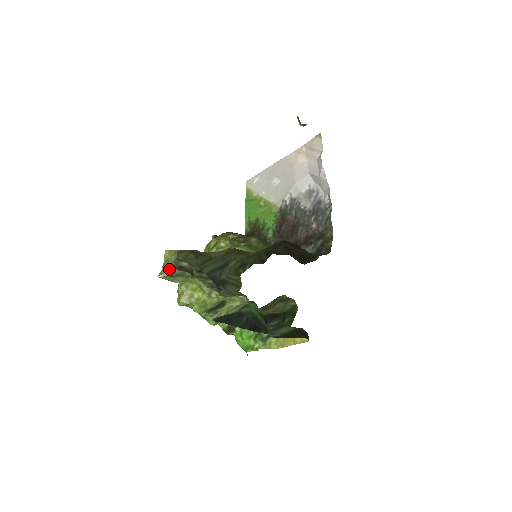
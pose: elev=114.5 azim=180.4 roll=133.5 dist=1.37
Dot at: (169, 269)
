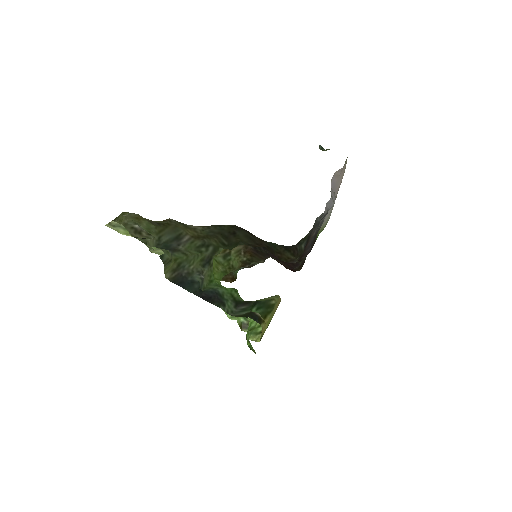
Dot at: (113, 222)
